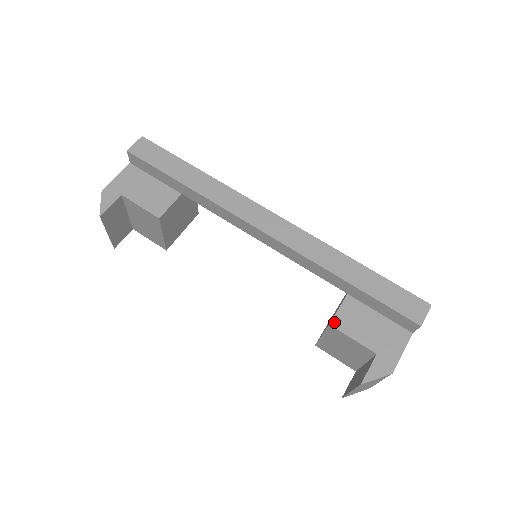
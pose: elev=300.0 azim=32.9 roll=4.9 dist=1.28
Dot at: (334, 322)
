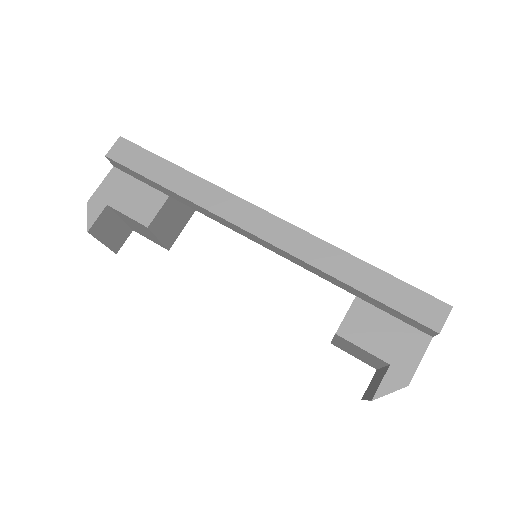
Dot at: (341, 331)
